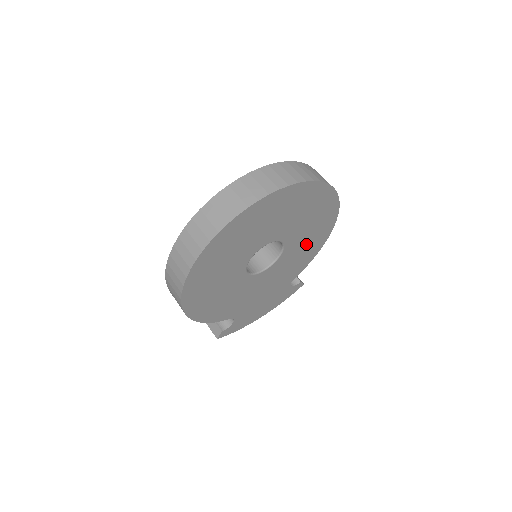
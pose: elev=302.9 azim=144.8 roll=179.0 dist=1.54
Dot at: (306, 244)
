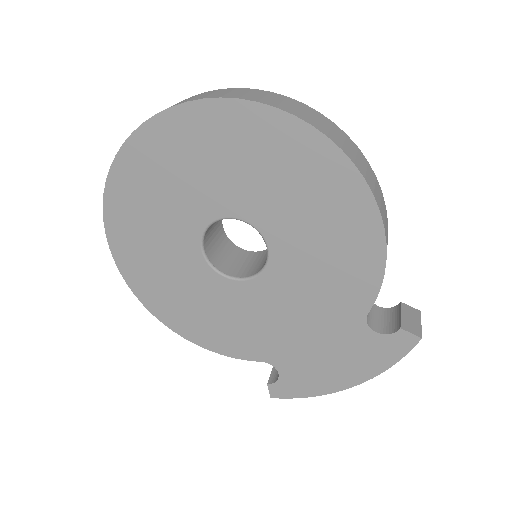
Dot at: (321, 233)
